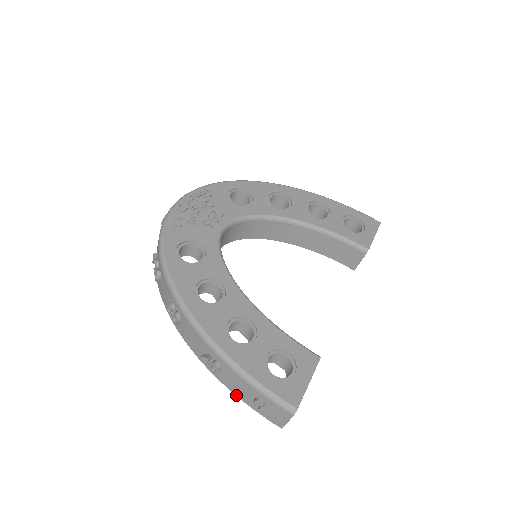
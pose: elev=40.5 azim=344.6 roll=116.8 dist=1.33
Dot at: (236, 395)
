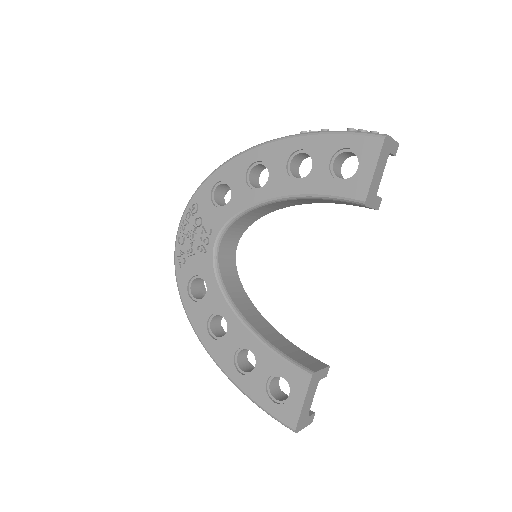
Dot at: occluded
